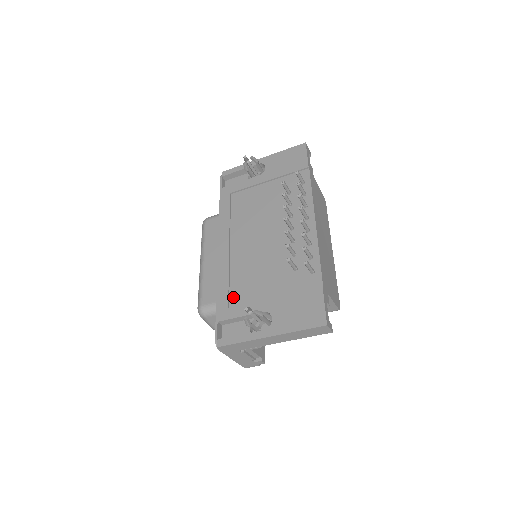
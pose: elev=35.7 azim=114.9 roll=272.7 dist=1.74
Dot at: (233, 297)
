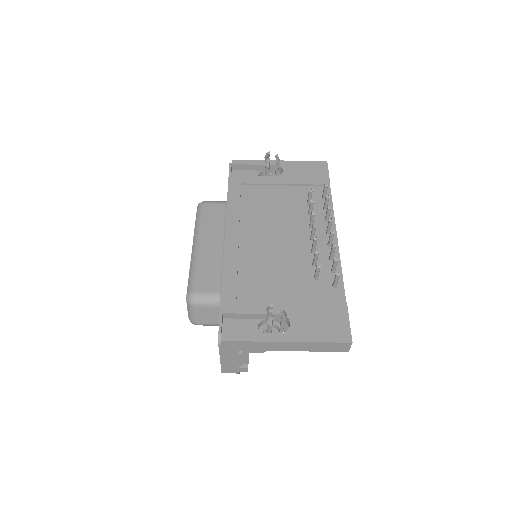
Dot at: (242, 291)
